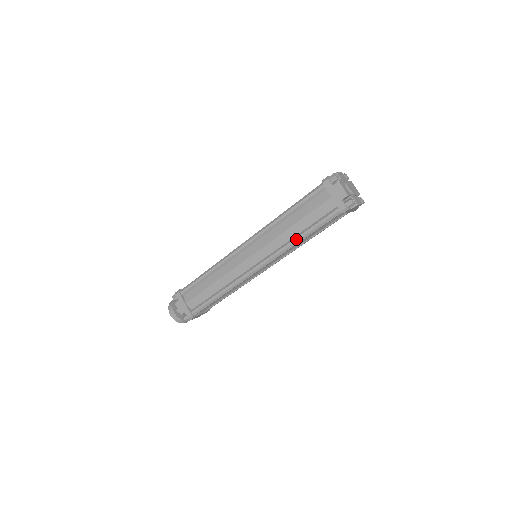
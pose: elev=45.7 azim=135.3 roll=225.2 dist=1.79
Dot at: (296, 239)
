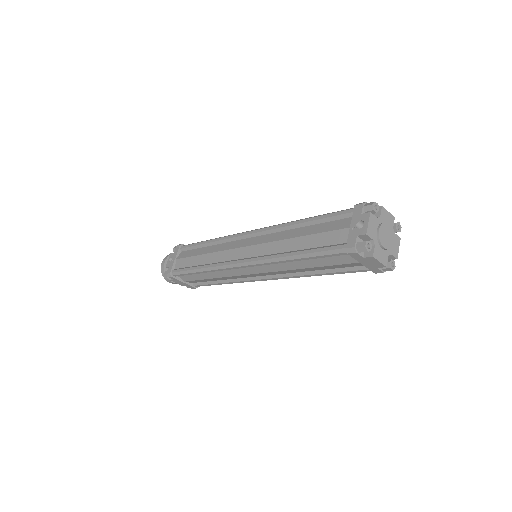
Dot at: (313, 275)
